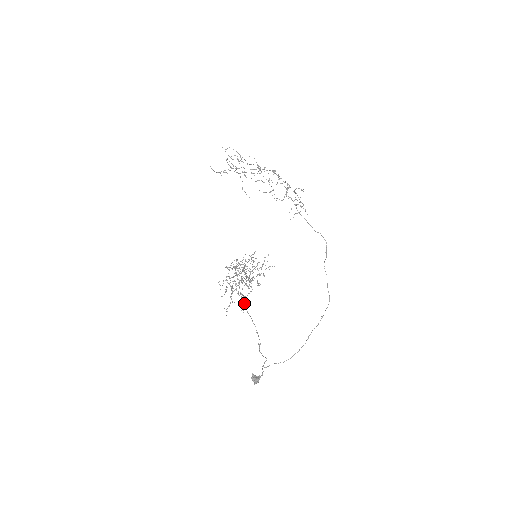
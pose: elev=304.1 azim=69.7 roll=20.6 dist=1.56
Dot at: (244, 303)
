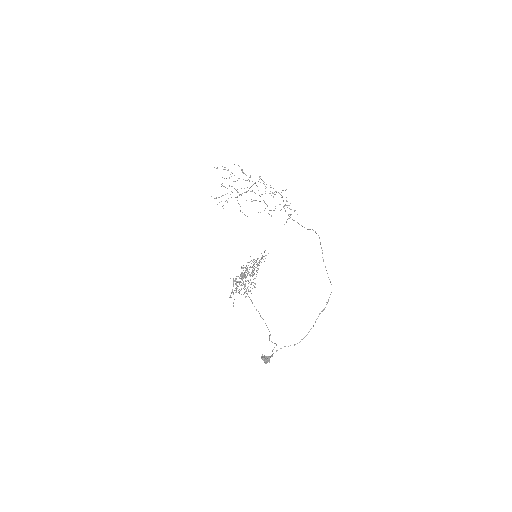
Dot at: (250, 299)
